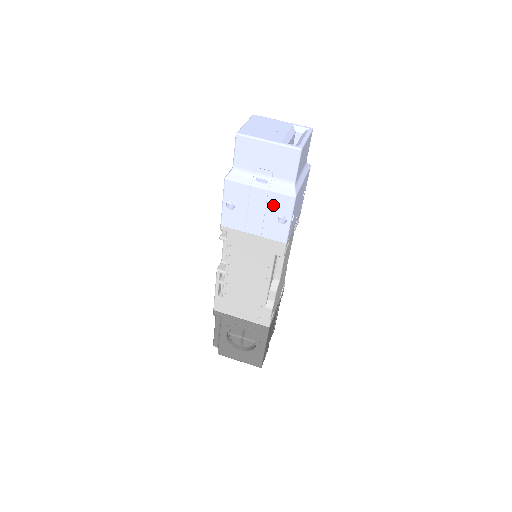
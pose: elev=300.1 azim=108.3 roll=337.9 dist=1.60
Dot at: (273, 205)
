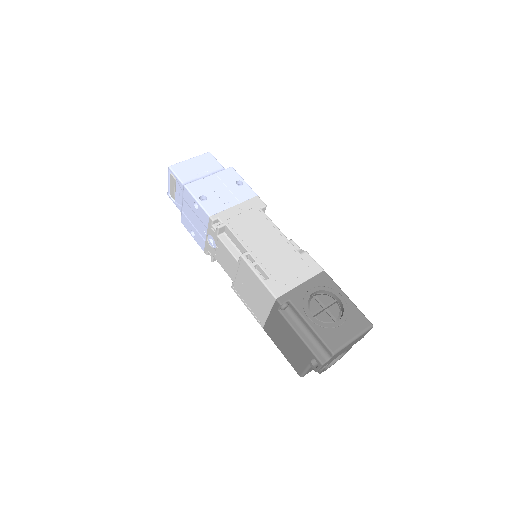
Dot at: (226, 179)
